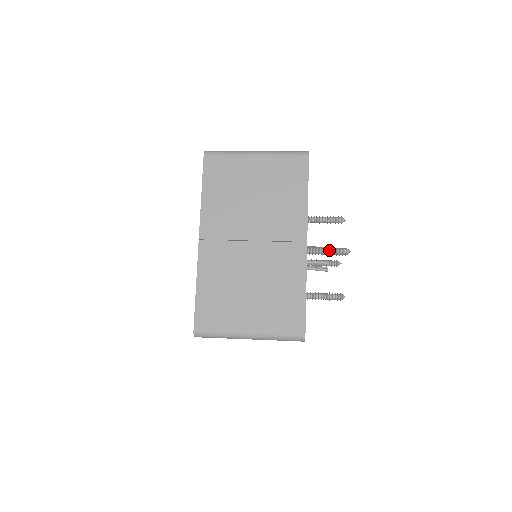
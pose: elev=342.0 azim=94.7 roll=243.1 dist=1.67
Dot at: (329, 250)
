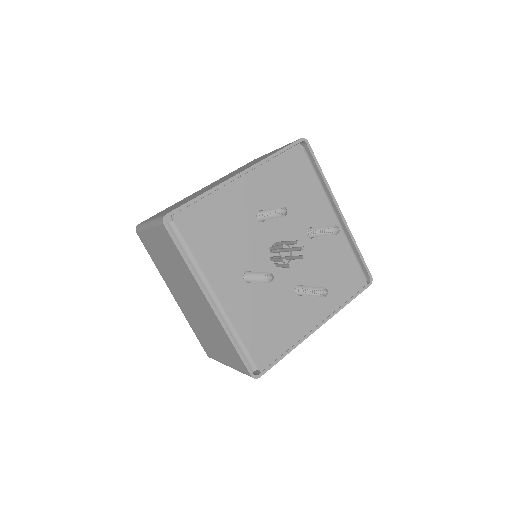
Dot at: (272, 210)
